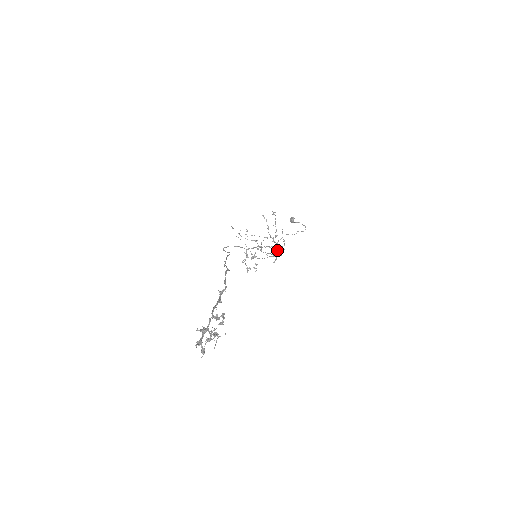
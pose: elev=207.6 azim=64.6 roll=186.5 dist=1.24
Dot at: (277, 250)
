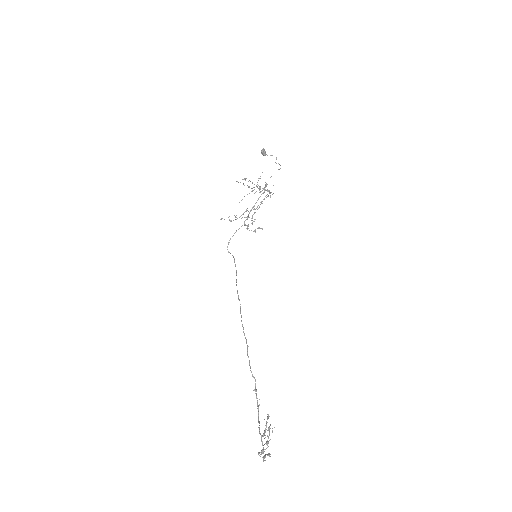
Dot at: occluded
